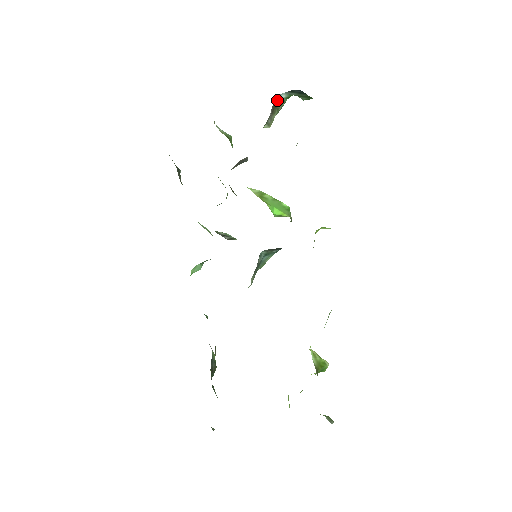
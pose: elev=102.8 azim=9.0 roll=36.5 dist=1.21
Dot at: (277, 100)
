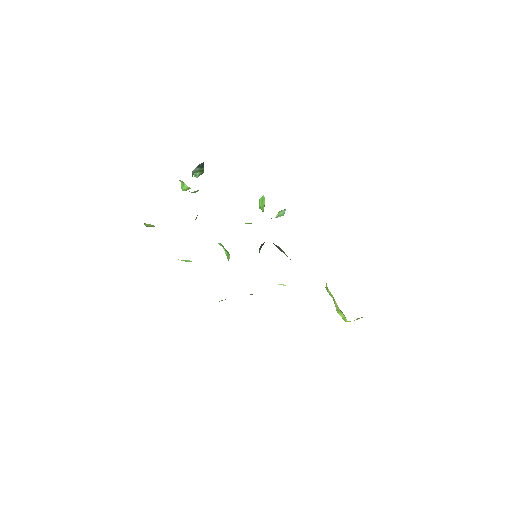
Dot at: occluded
